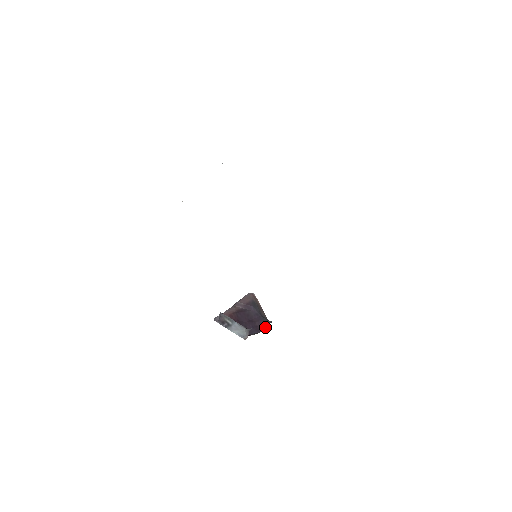
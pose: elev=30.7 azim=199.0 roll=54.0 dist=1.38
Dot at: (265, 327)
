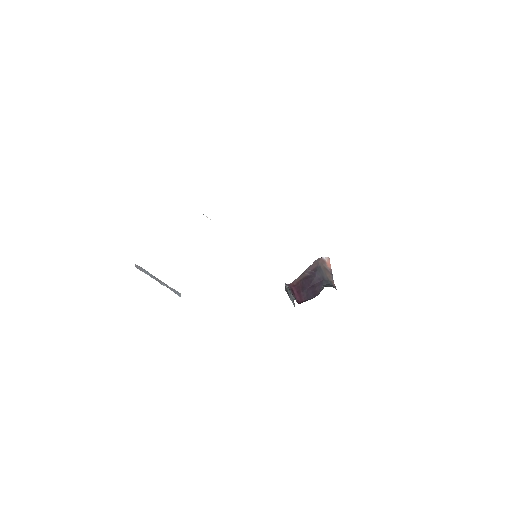
Dot at: occluded
